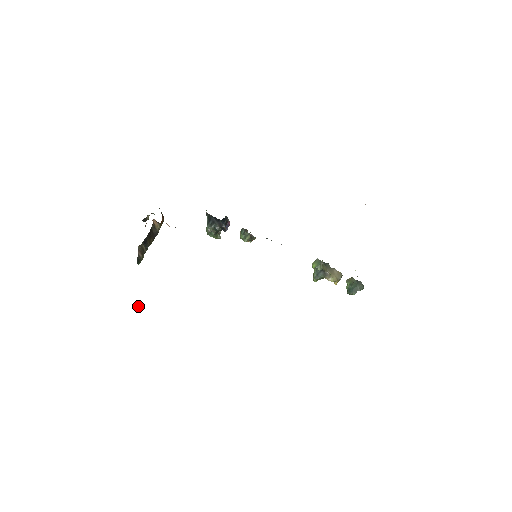
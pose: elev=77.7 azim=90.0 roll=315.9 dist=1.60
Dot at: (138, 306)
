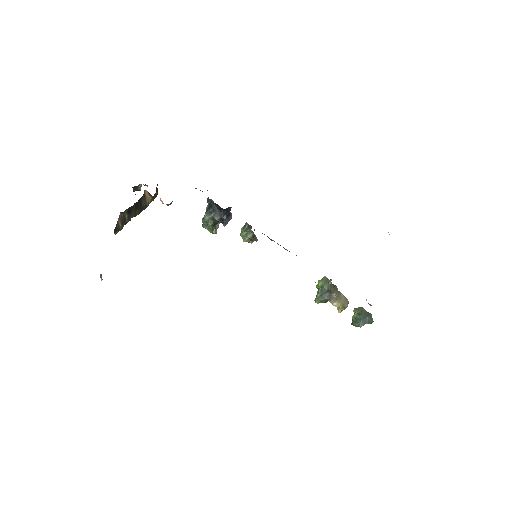
Dot at: (101, 278)
